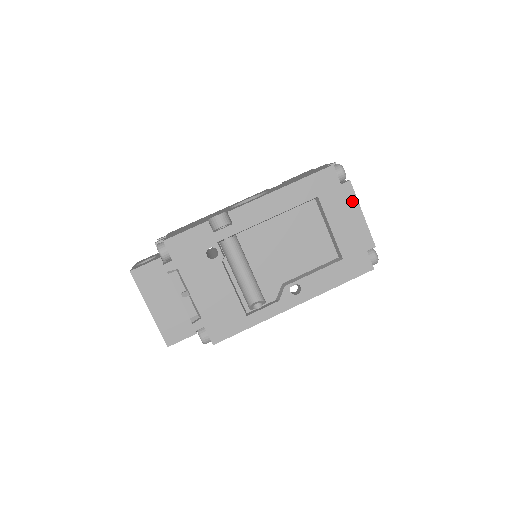
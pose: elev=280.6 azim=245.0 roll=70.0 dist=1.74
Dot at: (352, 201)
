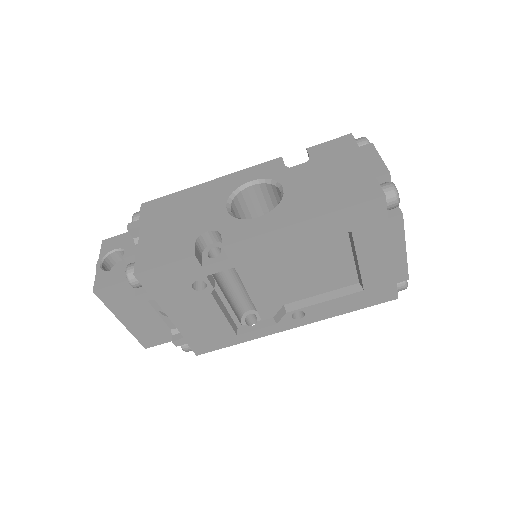
Dot at: (397, 236)
